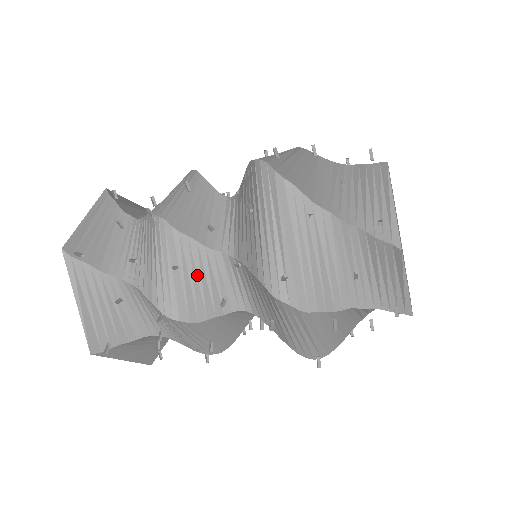
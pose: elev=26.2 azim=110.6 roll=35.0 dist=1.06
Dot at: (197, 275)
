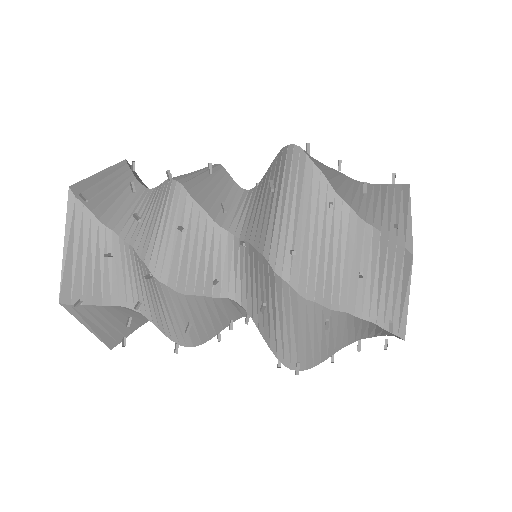
Dot at: (198, 247)
